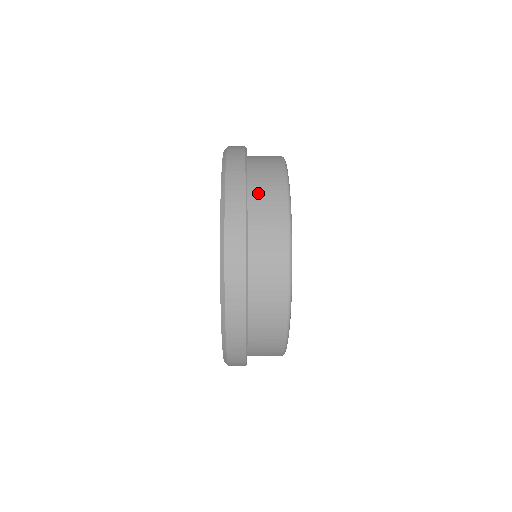
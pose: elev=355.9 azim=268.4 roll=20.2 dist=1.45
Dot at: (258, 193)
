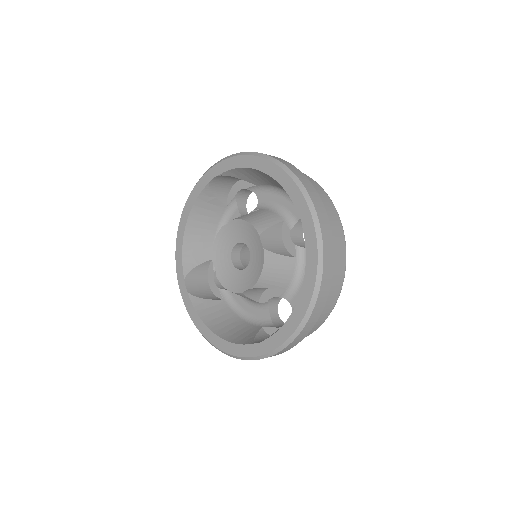
Dot at: occluded
